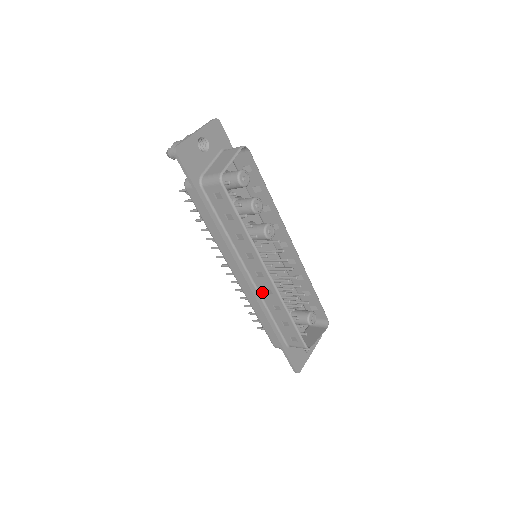
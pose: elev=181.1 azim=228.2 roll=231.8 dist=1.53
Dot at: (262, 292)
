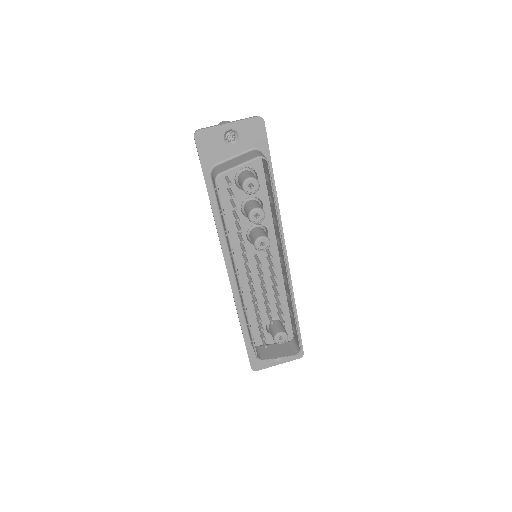
Dot at: occluded
